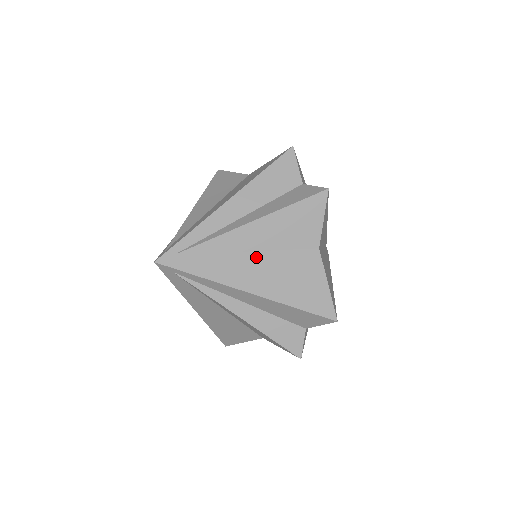
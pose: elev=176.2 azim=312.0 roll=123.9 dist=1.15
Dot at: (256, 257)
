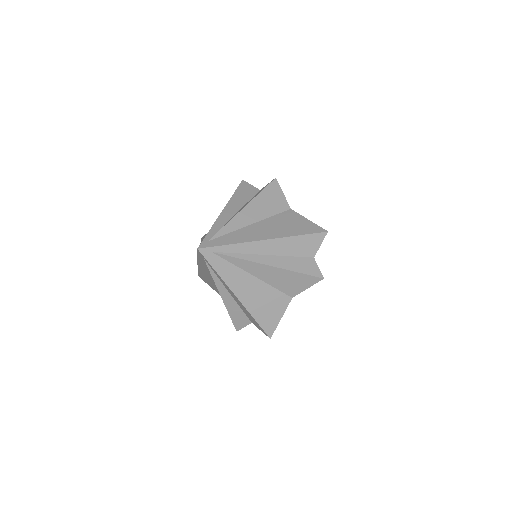
Dot at: (258, 225)
